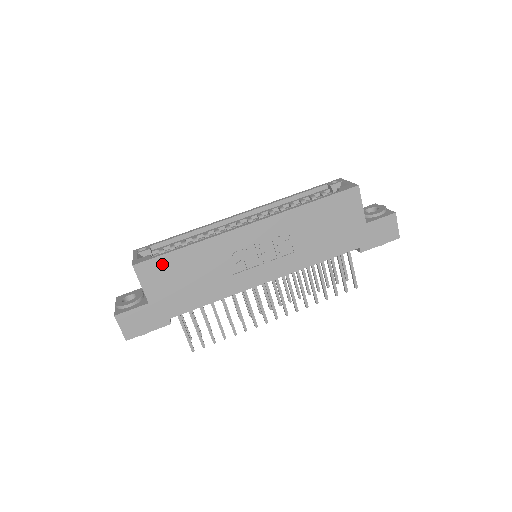
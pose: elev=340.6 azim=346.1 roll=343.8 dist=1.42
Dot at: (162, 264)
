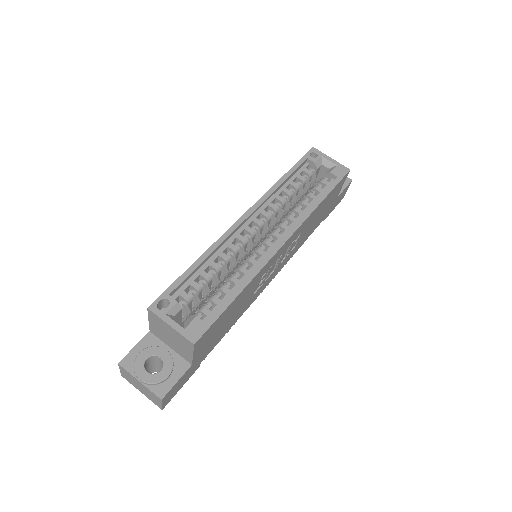
Dot at: (216, 324)
